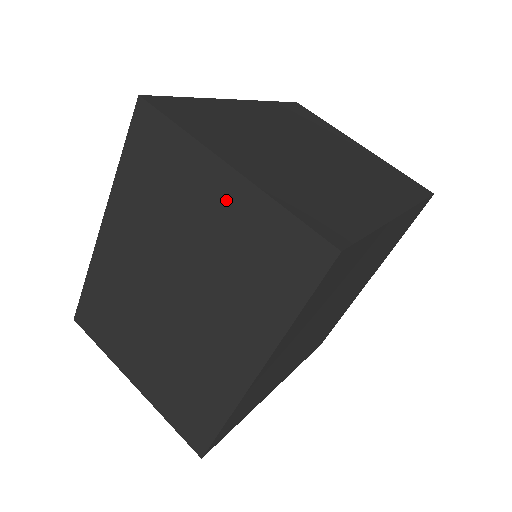
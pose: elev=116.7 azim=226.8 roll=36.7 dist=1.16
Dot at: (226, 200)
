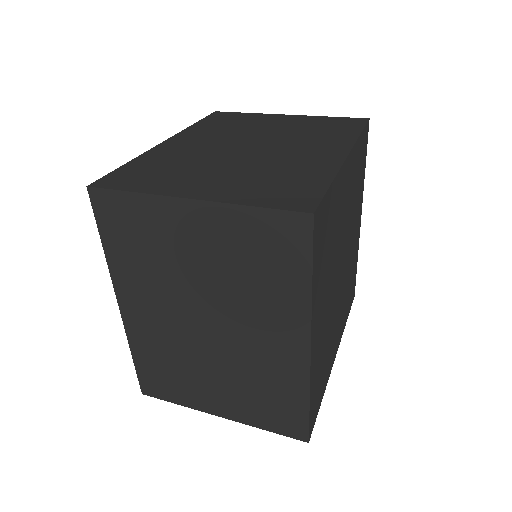
Dot at: (289, 120)
